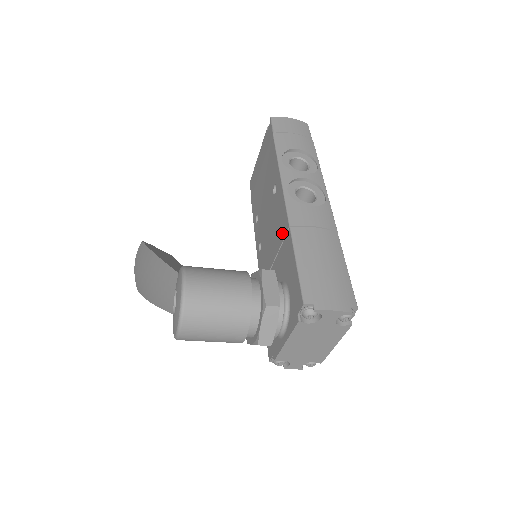
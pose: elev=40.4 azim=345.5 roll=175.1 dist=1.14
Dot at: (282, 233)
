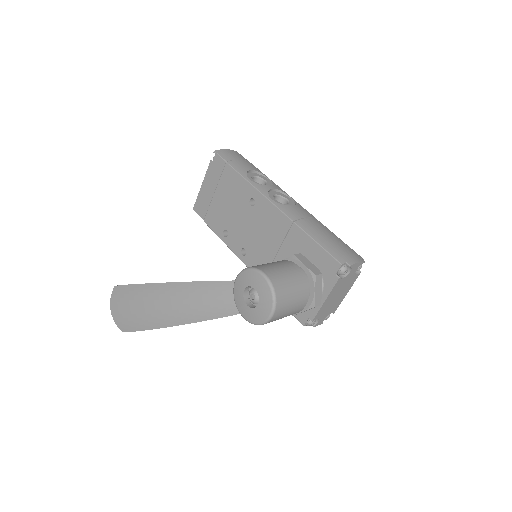
Dot at: (283, 229)
